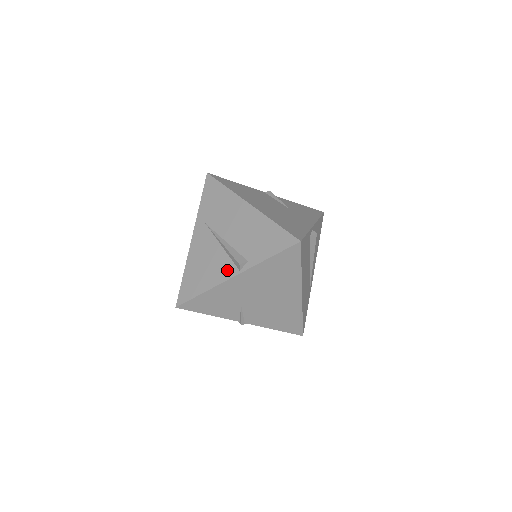
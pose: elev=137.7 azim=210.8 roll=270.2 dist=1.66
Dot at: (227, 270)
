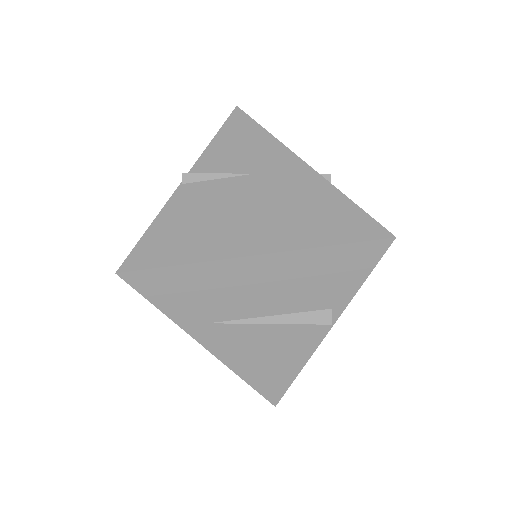
Dot at: (309, 336)
